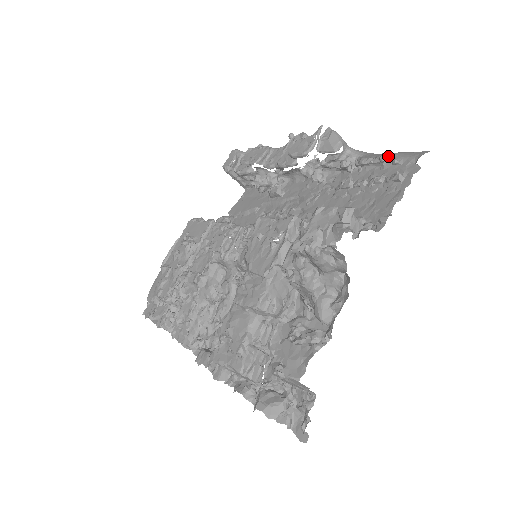
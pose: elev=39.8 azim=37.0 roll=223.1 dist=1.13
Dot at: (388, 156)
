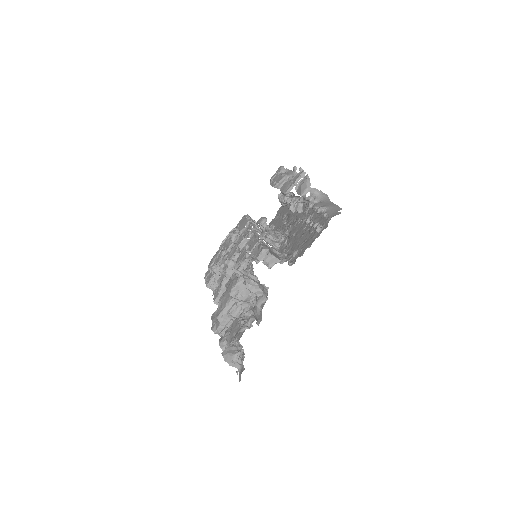
Dot at: (325, 209)
